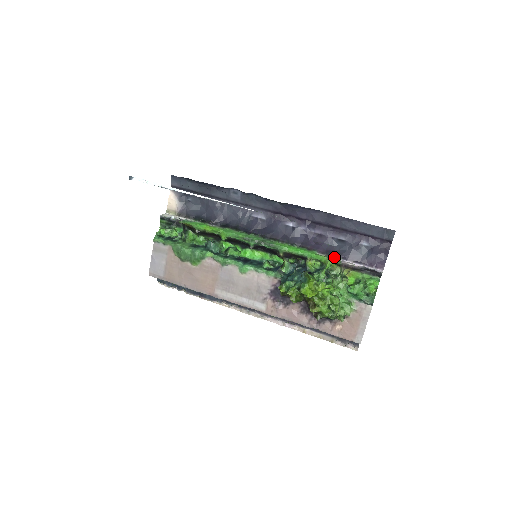
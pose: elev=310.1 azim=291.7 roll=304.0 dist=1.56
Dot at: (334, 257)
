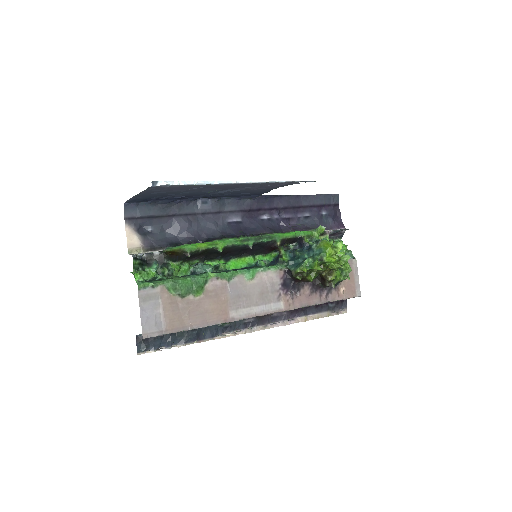
Dot at: (321, 226)
